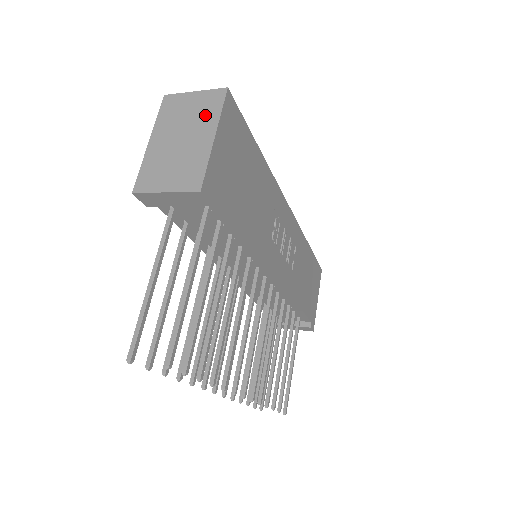
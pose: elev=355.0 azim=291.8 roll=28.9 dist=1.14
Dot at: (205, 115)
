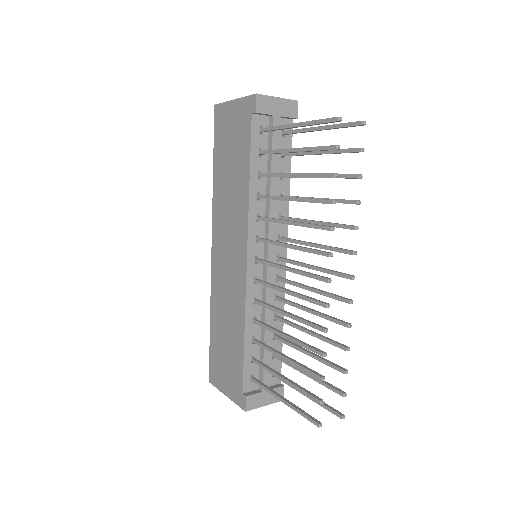
Dot at: occluded
